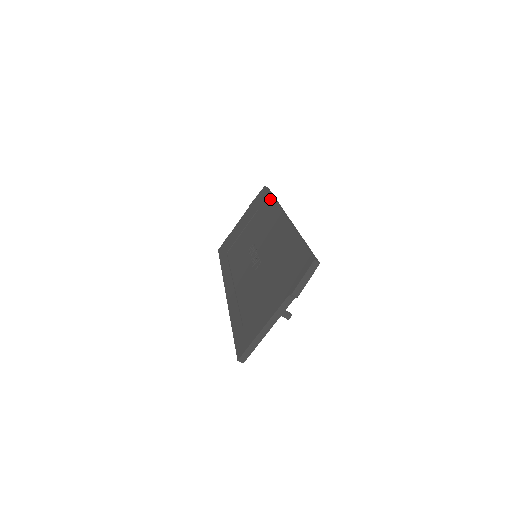
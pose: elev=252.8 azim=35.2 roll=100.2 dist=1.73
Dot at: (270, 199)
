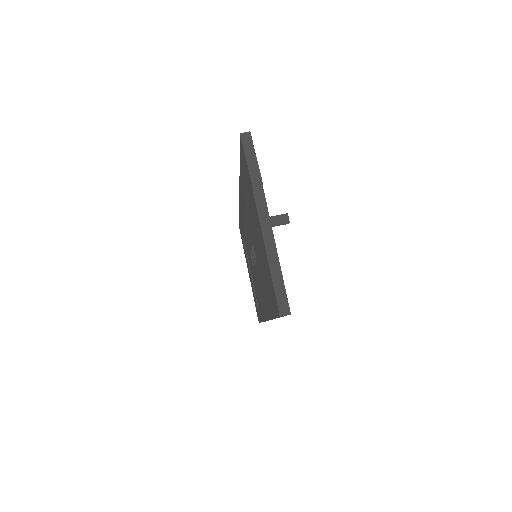
Dot at: occluded
